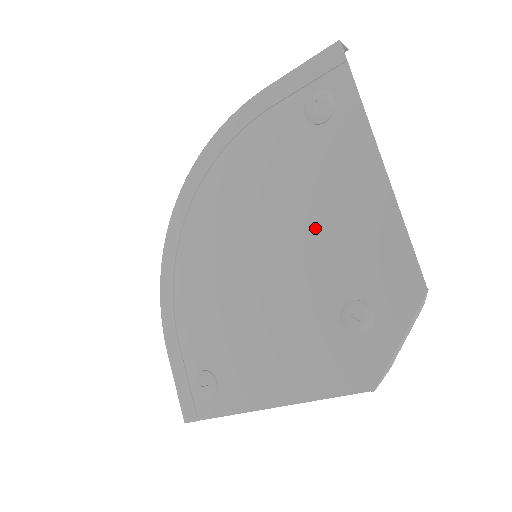
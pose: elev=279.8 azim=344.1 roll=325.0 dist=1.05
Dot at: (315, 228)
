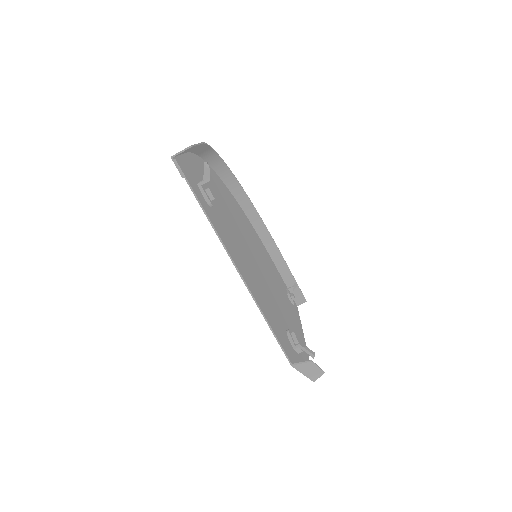
Dot at: (253, 272)
